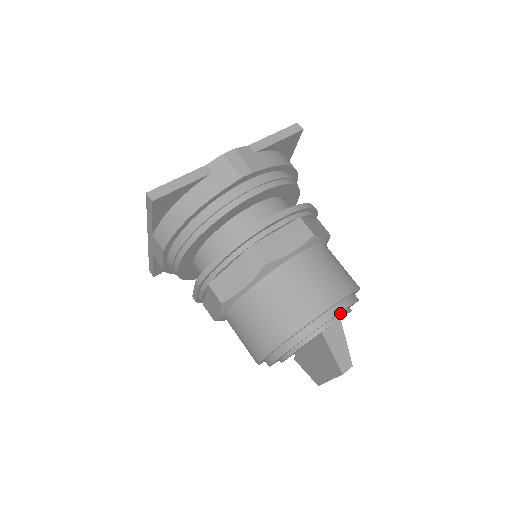
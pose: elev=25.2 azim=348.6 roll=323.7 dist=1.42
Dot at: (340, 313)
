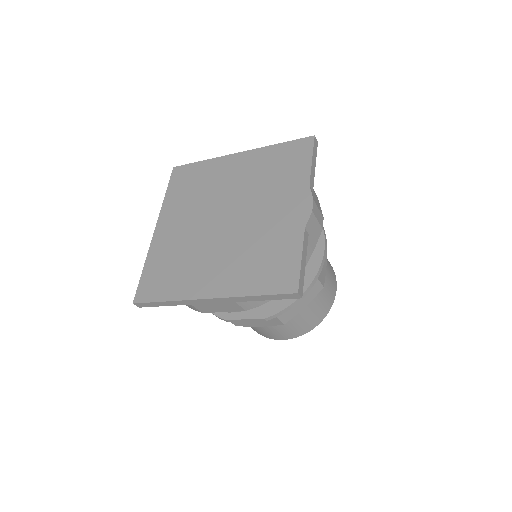
Dot at: occluded
